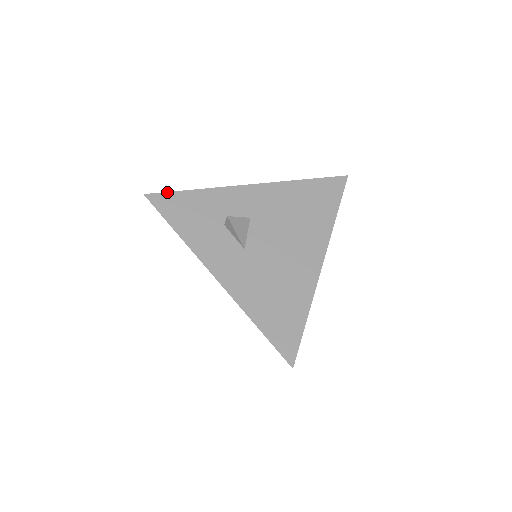
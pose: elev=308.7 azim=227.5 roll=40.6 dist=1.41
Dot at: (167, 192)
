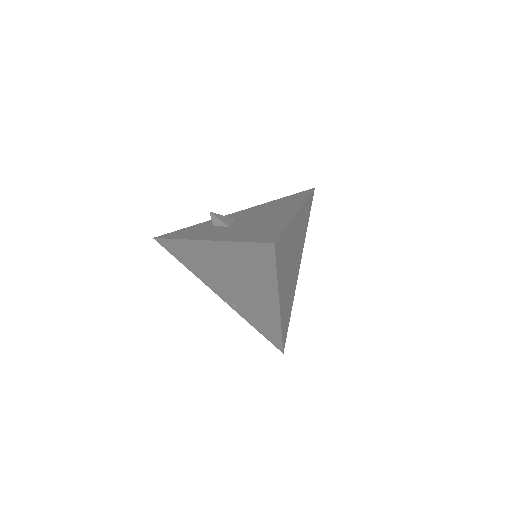
Dot at: (171, 232)
